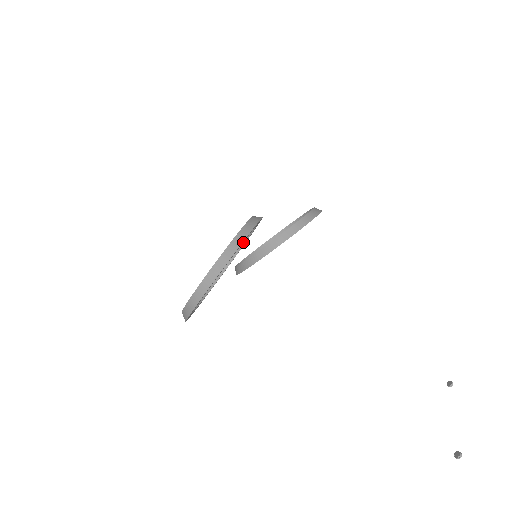
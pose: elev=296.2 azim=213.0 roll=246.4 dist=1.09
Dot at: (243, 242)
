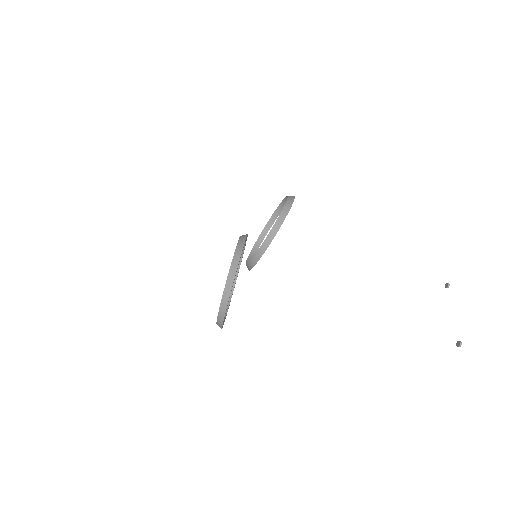
Dot at: occluded
